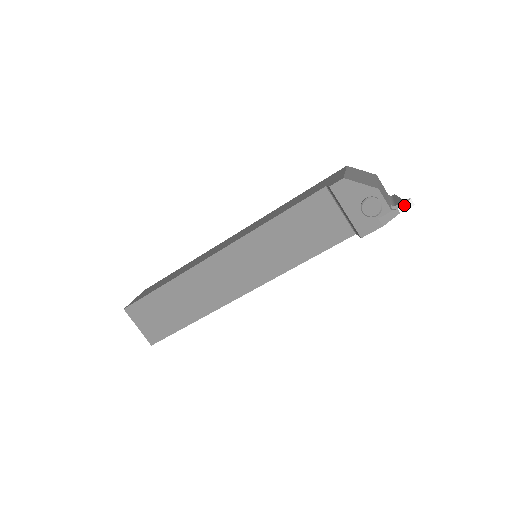
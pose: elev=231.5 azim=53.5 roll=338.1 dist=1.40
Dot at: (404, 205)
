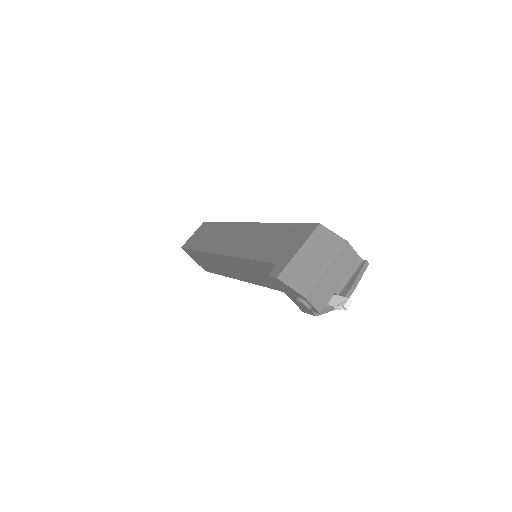
Dot at: (338, 307)
